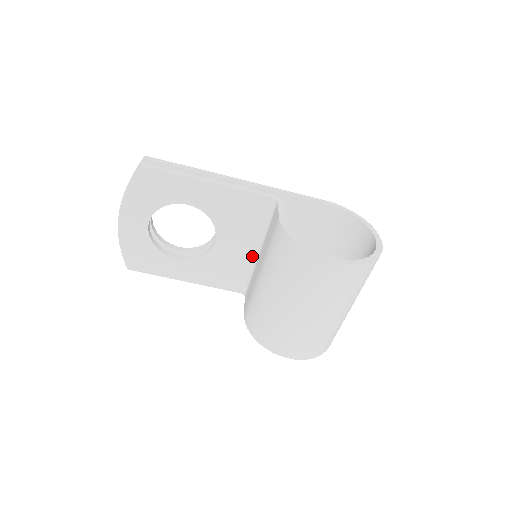
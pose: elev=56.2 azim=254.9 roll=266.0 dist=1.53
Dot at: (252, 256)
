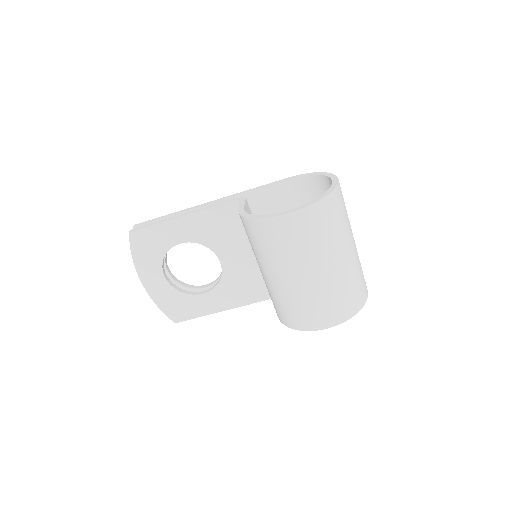
Dot at: occluded
